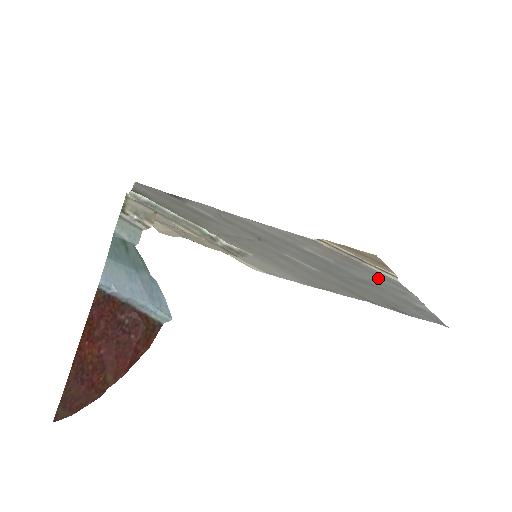
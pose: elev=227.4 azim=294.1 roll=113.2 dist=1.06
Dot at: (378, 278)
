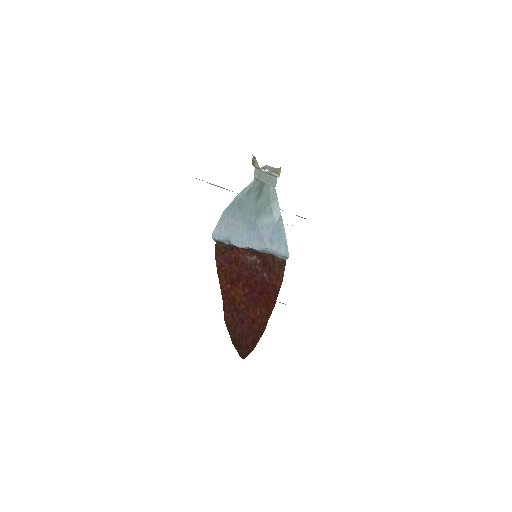
Dot at: occluded
